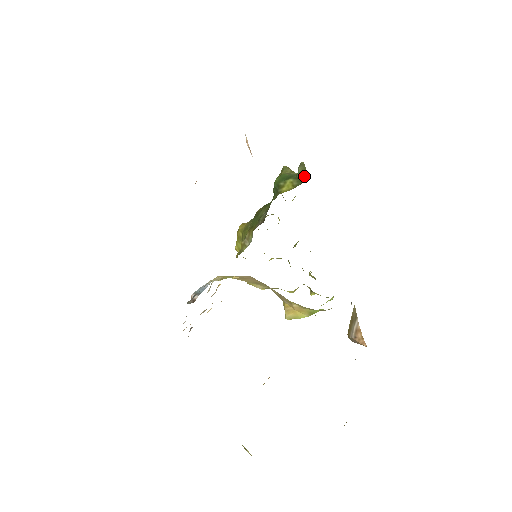
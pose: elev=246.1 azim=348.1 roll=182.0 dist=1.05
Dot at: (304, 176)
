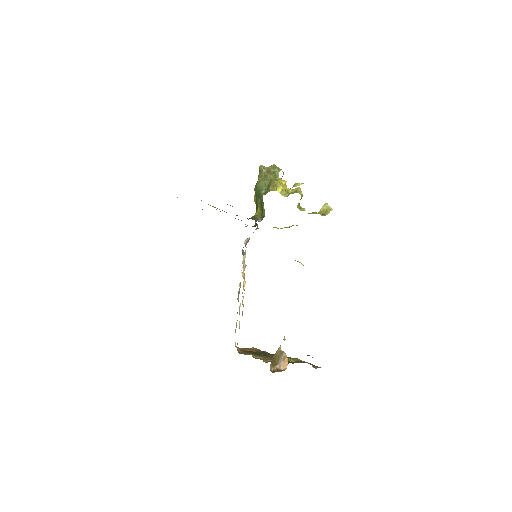
Dot at: (263, 212)
